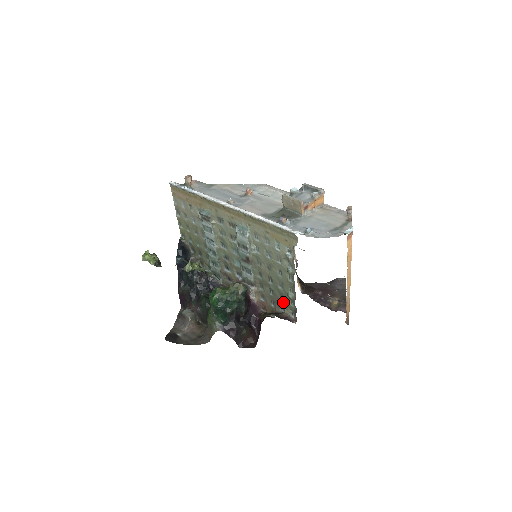
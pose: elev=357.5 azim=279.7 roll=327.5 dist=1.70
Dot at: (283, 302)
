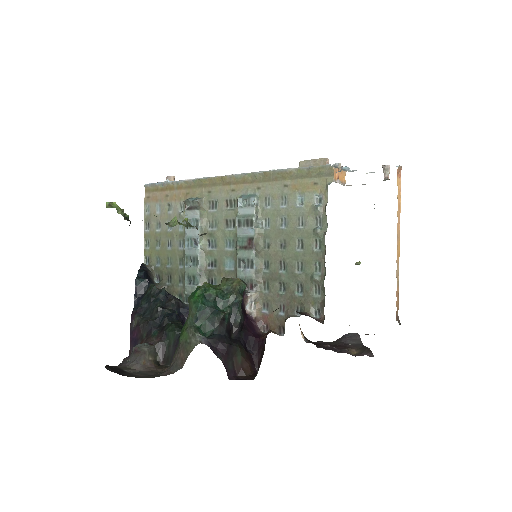
Dot at: (301, 297)
